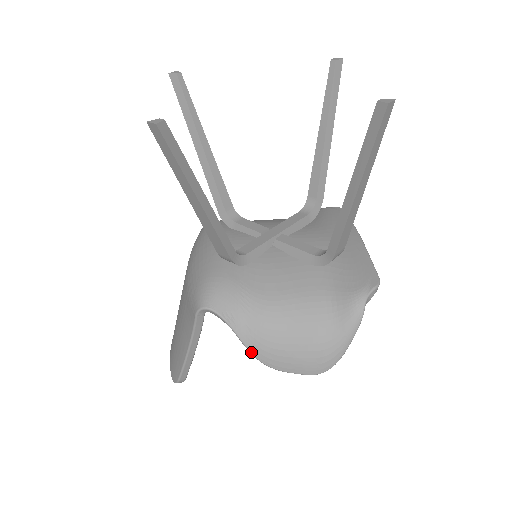
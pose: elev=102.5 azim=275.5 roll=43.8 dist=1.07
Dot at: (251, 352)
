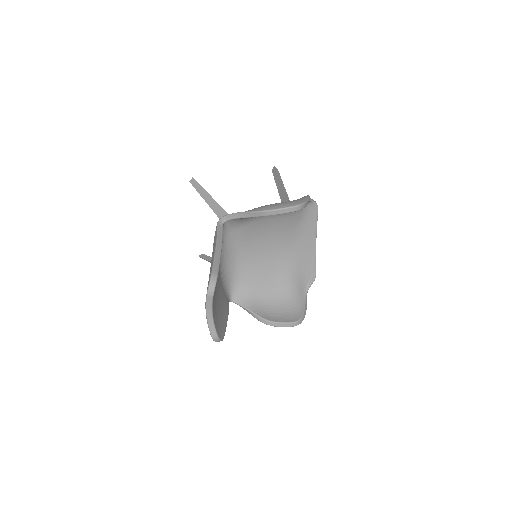
Dot at: (252, 211)
